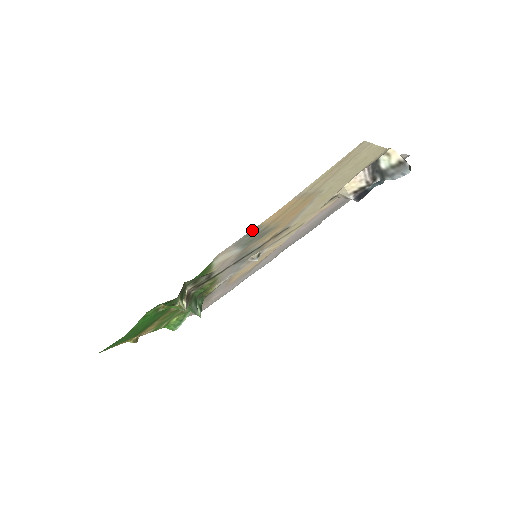
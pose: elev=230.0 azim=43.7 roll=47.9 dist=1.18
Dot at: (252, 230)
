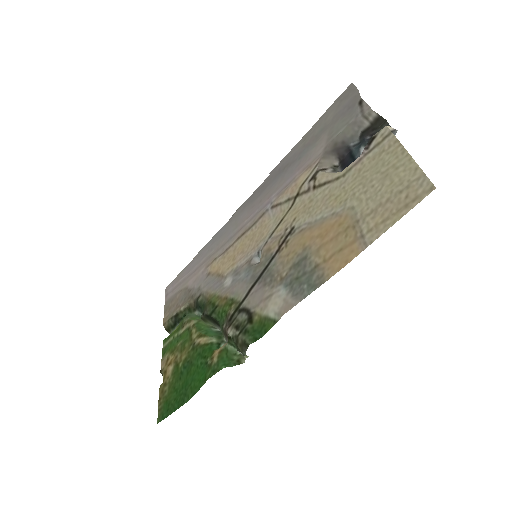
Dot at: (318, 285)
